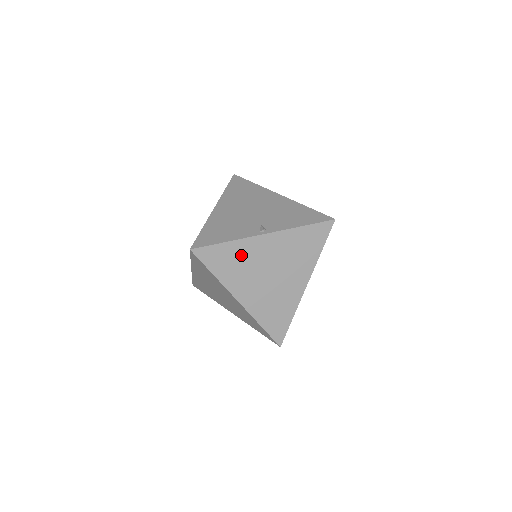
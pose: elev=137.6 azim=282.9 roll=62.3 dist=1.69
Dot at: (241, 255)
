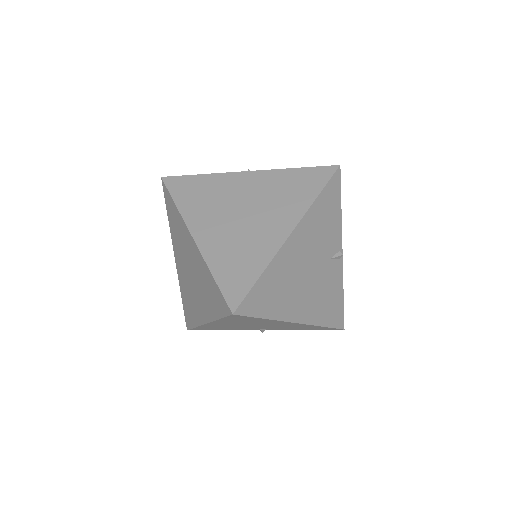
Dot at: (214, 188)
